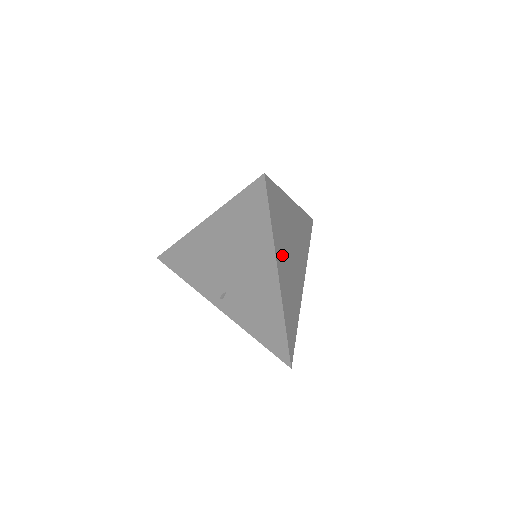
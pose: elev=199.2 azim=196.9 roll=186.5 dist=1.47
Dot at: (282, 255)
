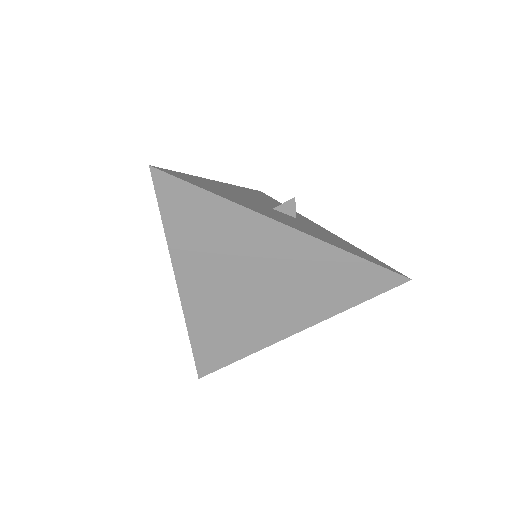
Dot at: (202, 271)
